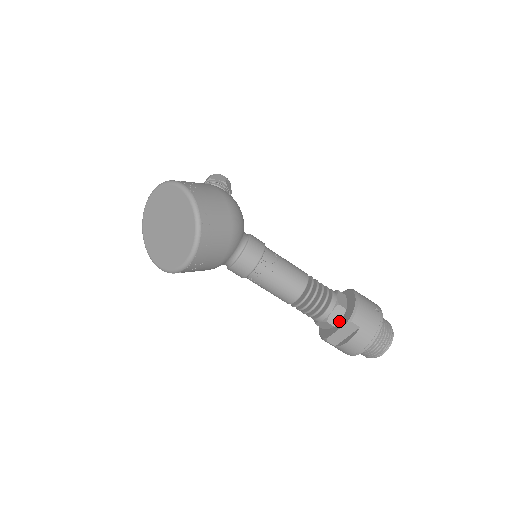
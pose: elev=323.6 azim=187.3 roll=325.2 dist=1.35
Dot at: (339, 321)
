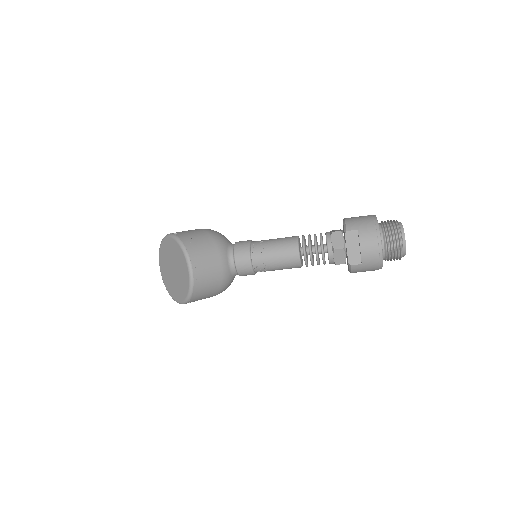
Dot at: (343, 242)
